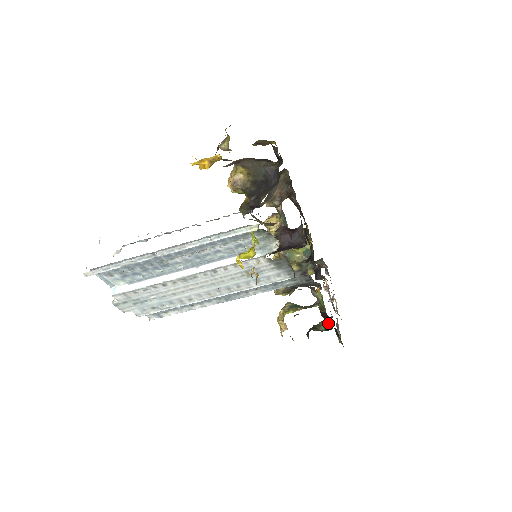
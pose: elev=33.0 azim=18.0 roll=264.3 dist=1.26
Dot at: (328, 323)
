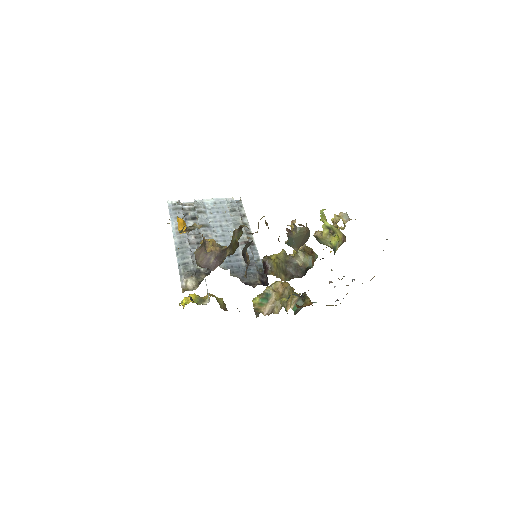
Dot at: occluded
